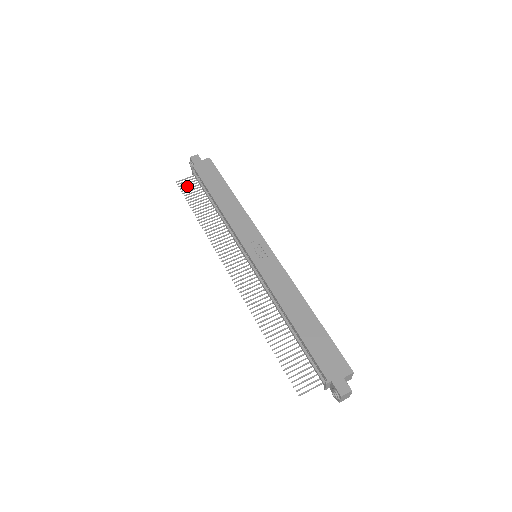
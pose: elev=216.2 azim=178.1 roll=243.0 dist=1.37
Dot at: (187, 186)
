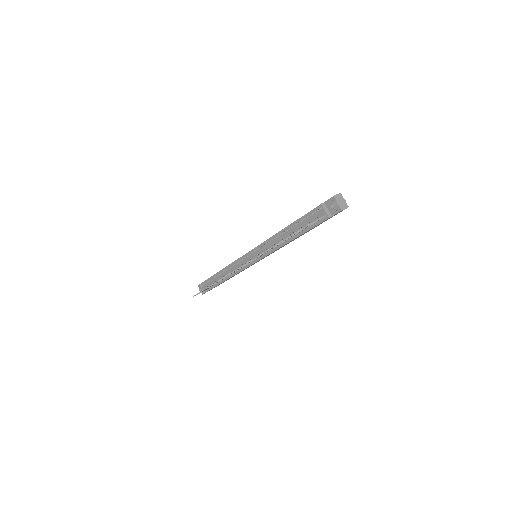
Dot at: occluded
